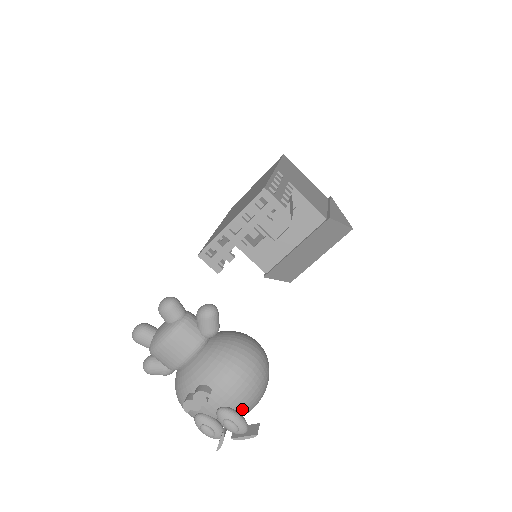
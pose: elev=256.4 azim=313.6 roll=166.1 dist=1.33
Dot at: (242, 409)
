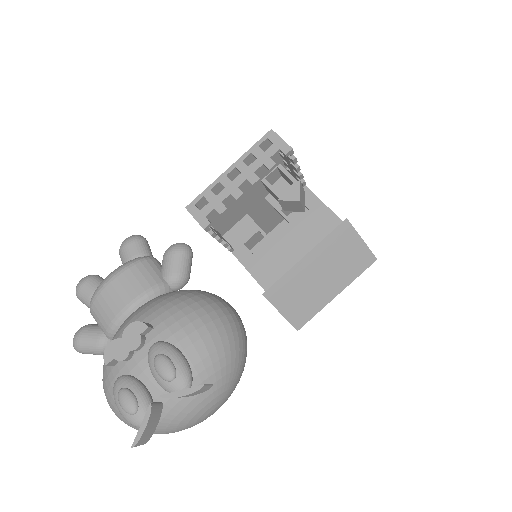
Dot at: occluded
